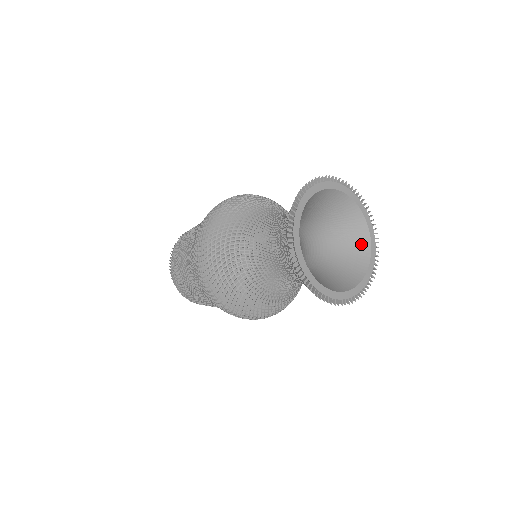
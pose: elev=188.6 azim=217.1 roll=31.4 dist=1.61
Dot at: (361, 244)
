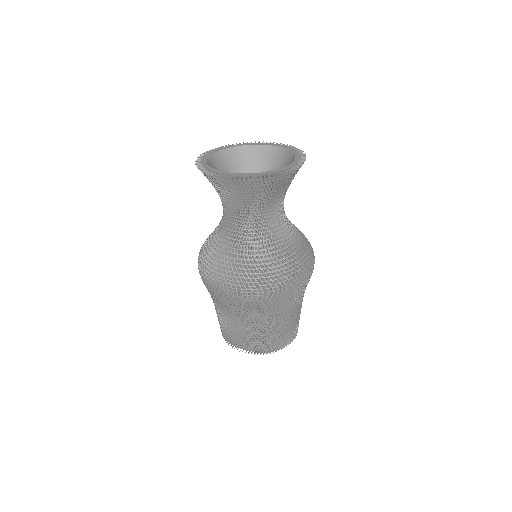
Dot at: occluded
